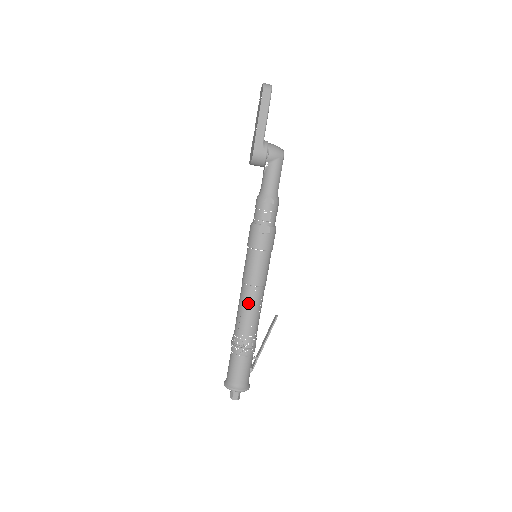
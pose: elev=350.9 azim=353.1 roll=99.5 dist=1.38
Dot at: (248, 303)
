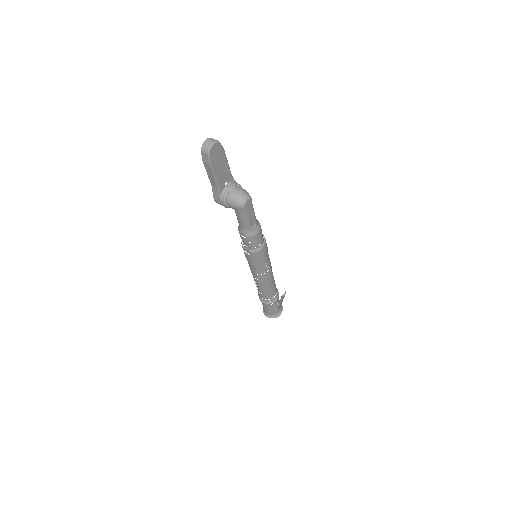
Dot at: occluded
